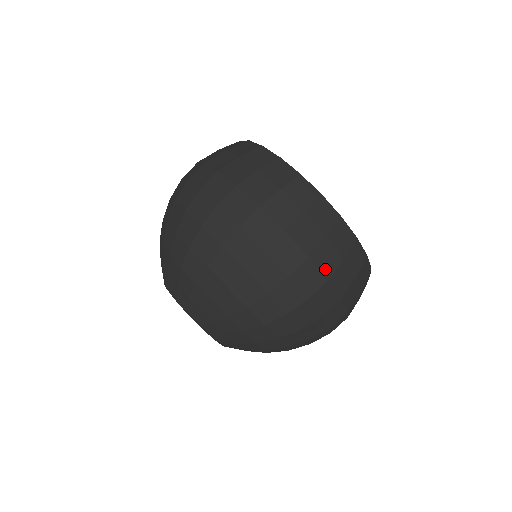
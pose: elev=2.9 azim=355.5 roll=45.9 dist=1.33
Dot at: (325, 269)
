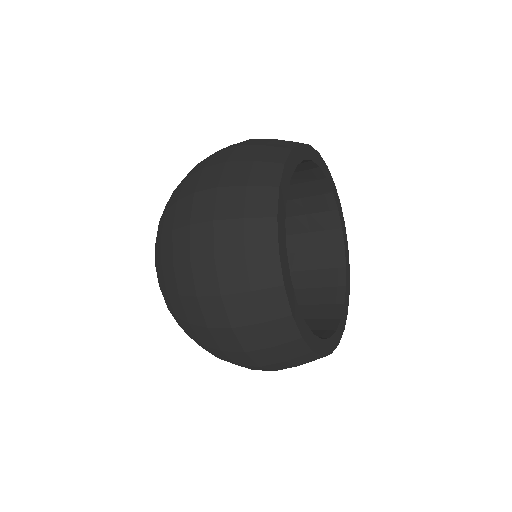
Dot at: (260, 361)
